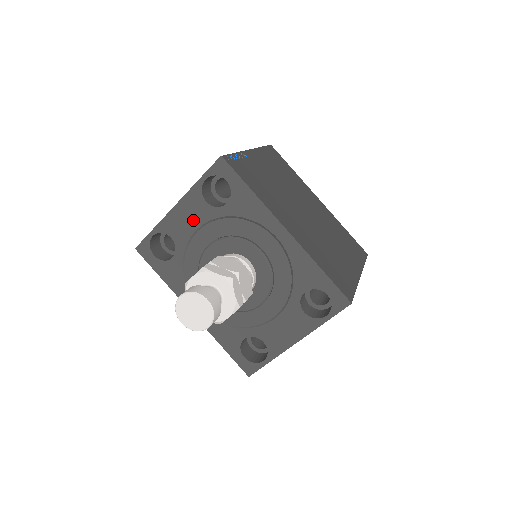
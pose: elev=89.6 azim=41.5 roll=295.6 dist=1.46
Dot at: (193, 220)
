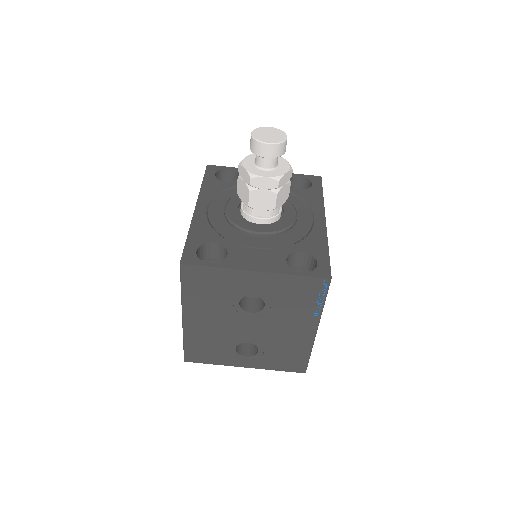
Dot at: occluded
